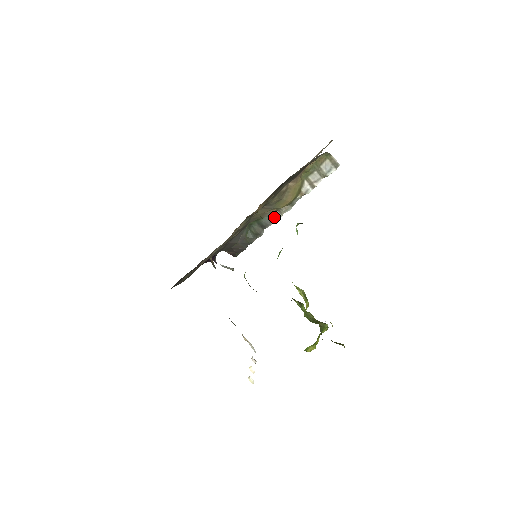
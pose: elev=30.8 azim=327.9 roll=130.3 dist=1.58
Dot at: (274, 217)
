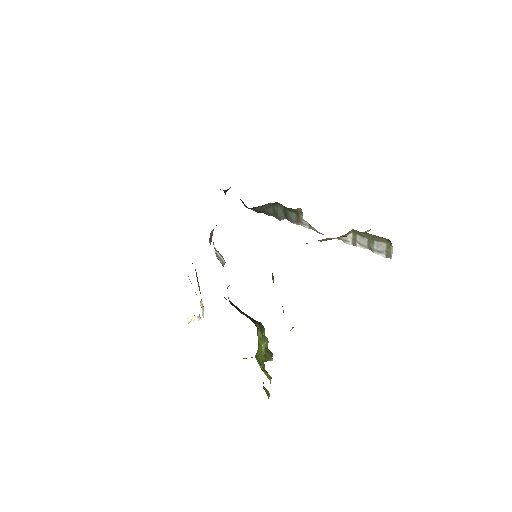
Dot at: (302, 222)
